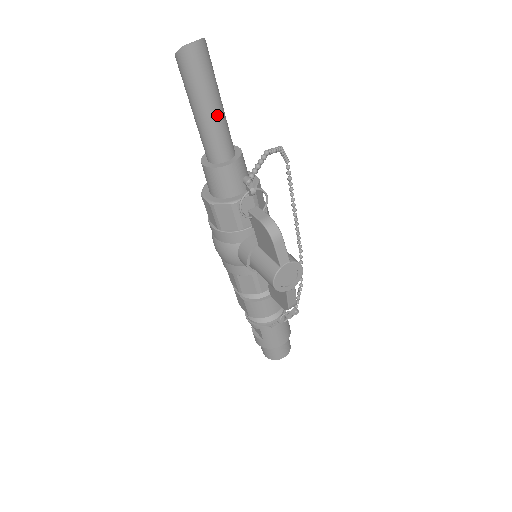
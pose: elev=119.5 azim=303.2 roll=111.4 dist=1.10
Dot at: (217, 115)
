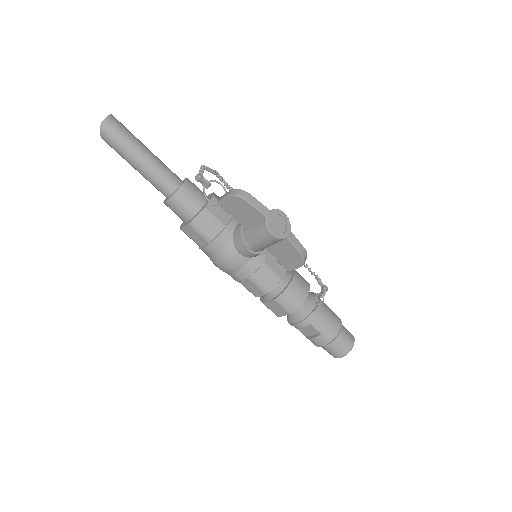
Dot at: (151, 157)
